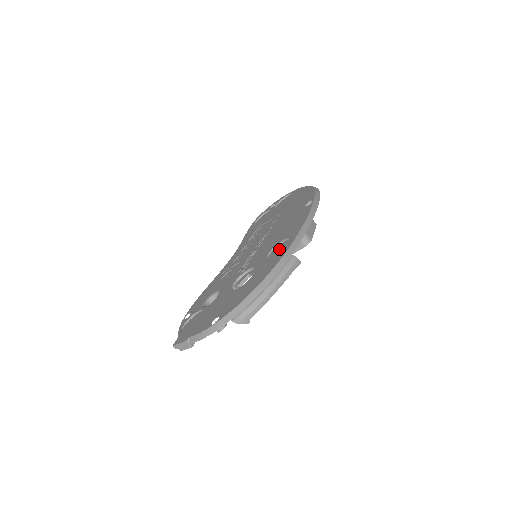
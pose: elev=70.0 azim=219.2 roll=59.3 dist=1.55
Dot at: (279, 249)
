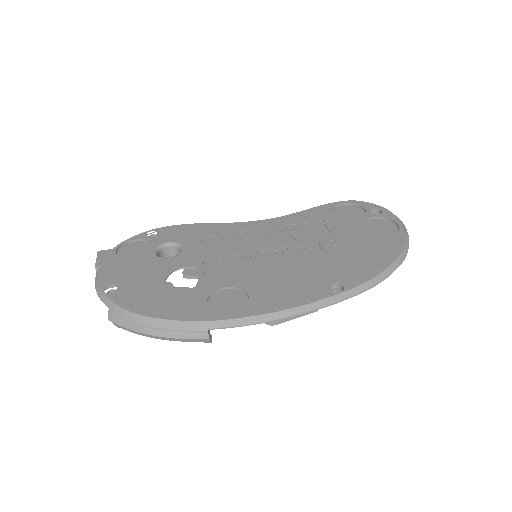
Dot at: (231, 300)
